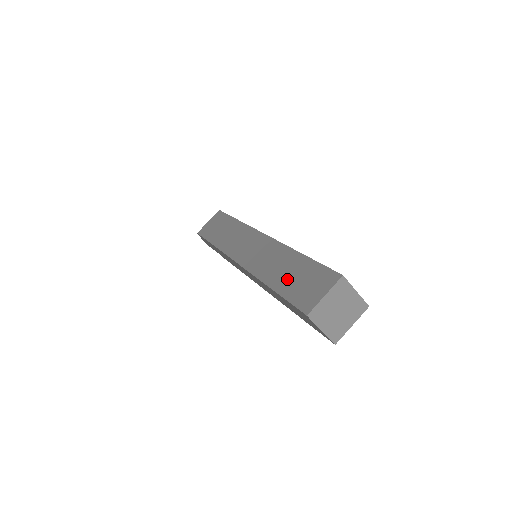
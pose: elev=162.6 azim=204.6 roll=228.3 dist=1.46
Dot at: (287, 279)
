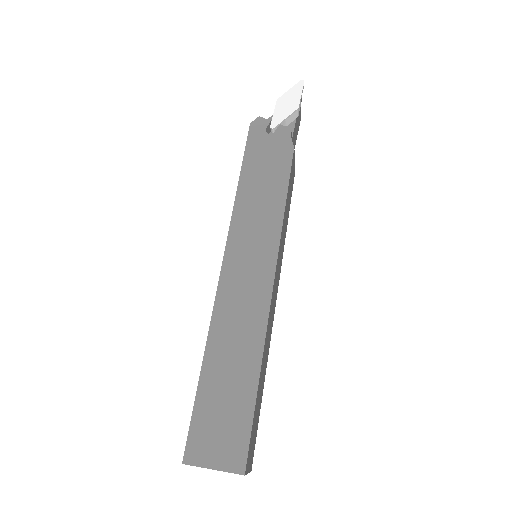
Dot at: occluded
